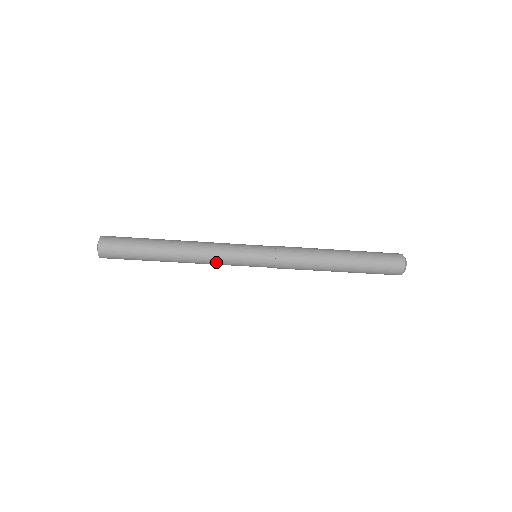
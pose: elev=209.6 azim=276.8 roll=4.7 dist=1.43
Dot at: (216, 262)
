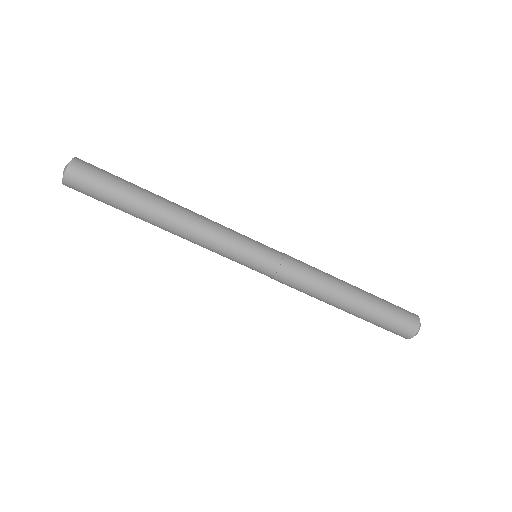
Dot at: (208, 244)
